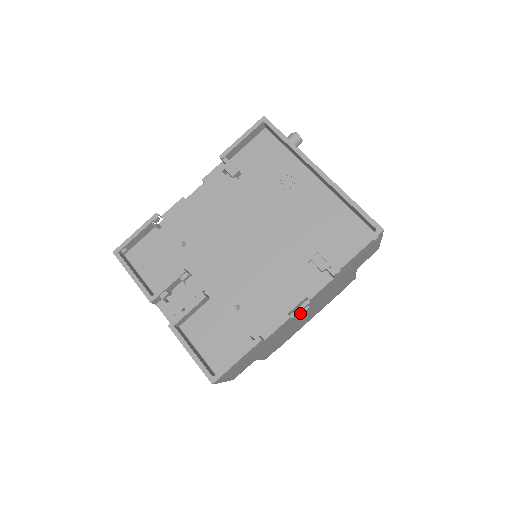
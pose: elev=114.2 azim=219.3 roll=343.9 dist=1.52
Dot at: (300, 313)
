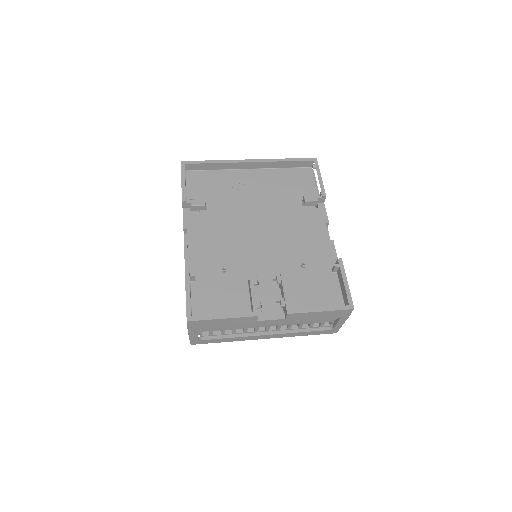
Dot at: occluded
